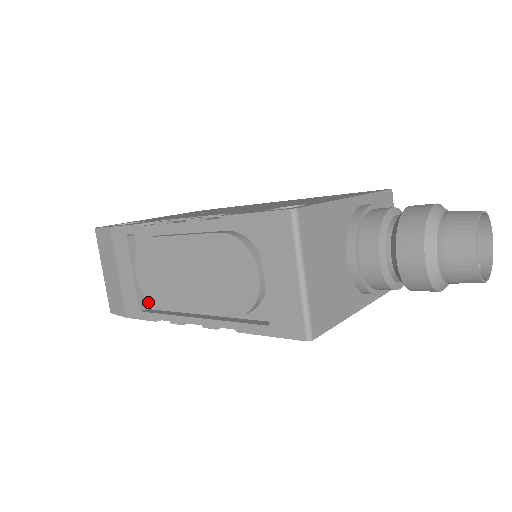
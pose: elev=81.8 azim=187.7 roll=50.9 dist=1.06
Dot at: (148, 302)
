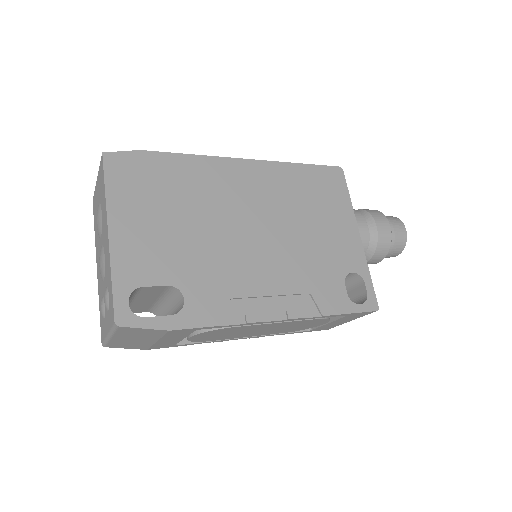
Dot at: occluded
